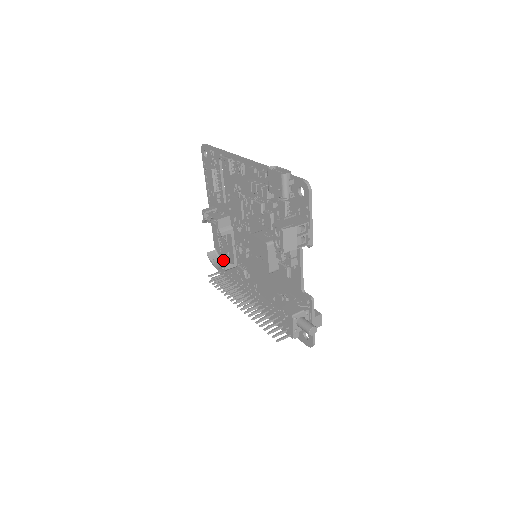
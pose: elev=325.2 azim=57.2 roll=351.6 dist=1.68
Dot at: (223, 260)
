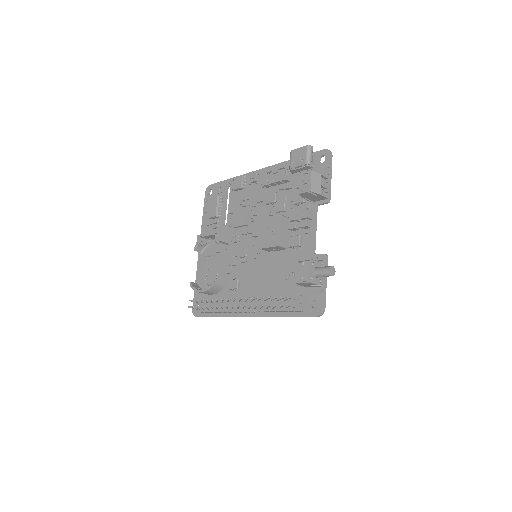
Dot at: occluded
